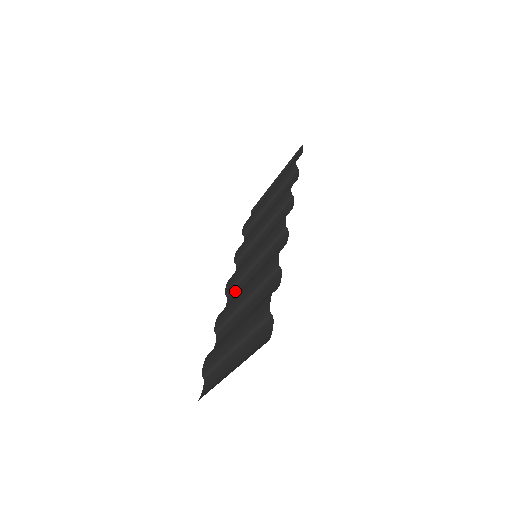
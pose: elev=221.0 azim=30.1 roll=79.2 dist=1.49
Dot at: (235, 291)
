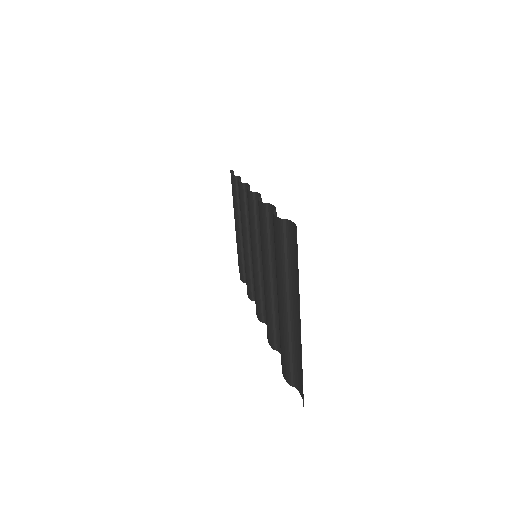
Dot at: occluded
